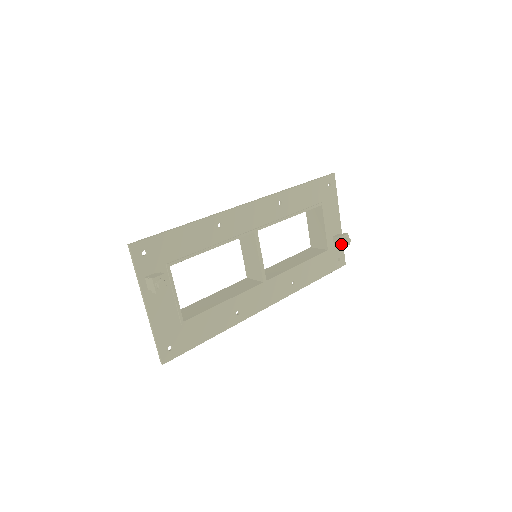
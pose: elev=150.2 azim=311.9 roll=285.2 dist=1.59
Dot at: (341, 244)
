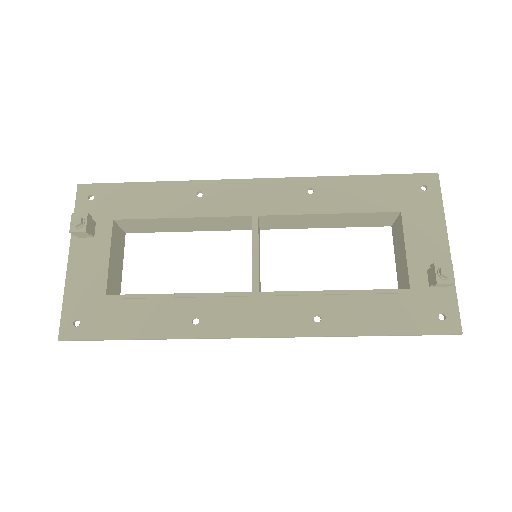
Dot at: (434, 278)
